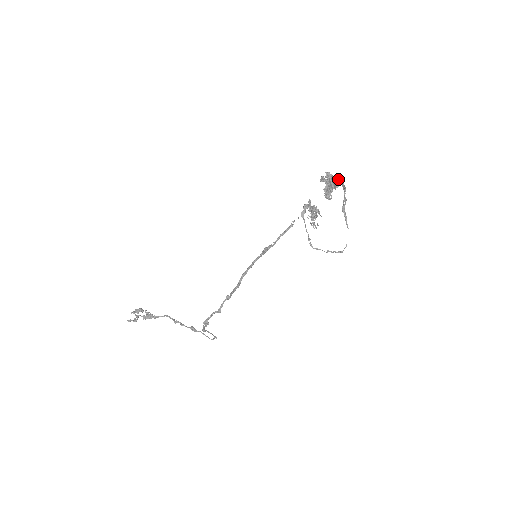
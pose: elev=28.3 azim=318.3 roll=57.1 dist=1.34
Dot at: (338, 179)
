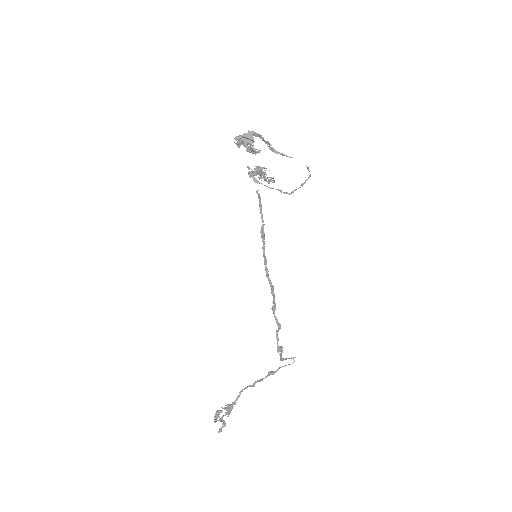
Dot at: (247, 134)
